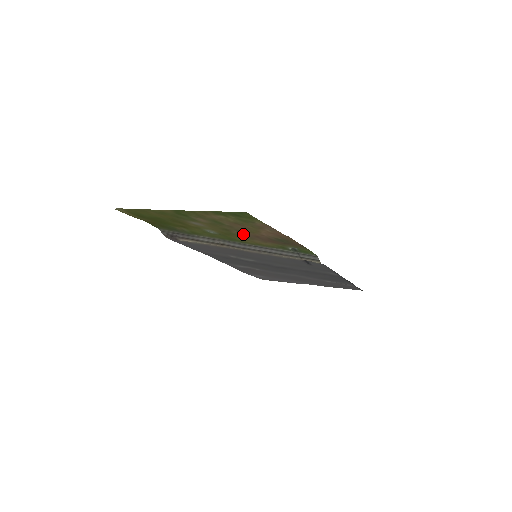
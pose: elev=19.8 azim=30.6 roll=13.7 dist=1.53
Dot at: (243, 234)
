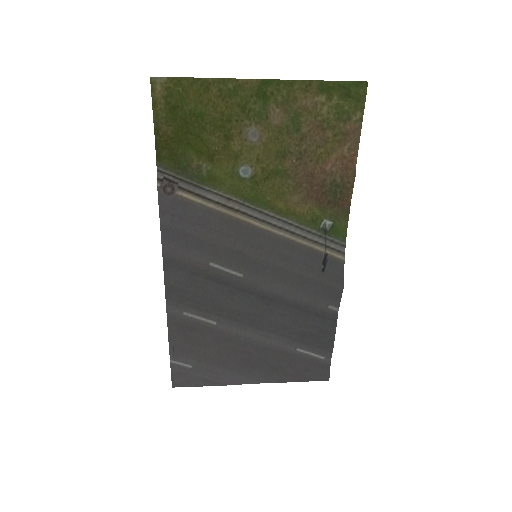
Dot at: (297, 169)
